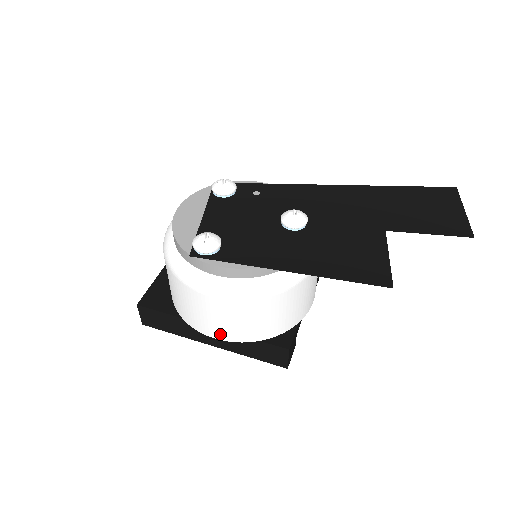
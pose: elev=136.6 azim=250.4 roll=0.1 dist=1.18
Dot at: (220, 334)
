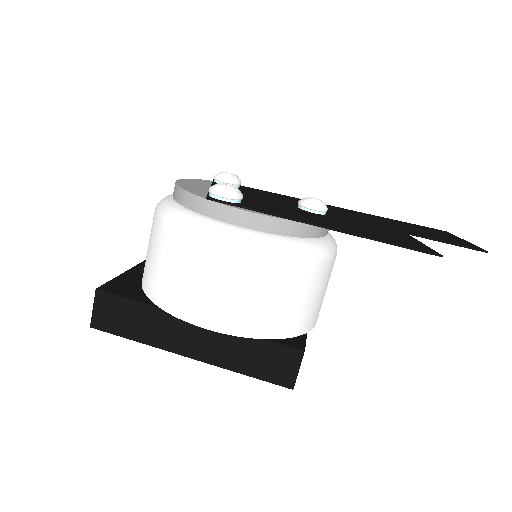
Dot at: (218, 320)
